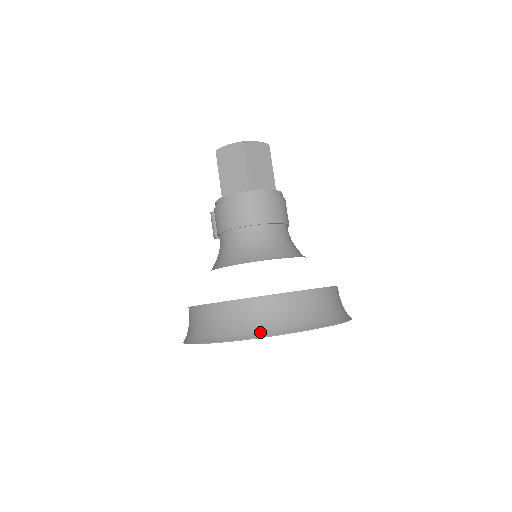
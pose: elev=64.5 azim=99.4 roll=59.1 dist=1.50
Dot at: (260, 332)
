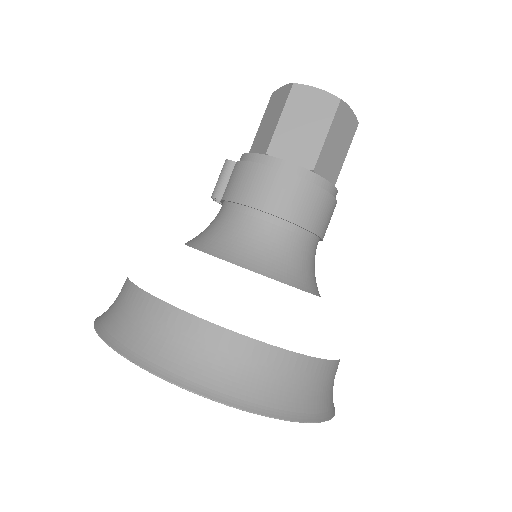
Dot at: (251, 401)
